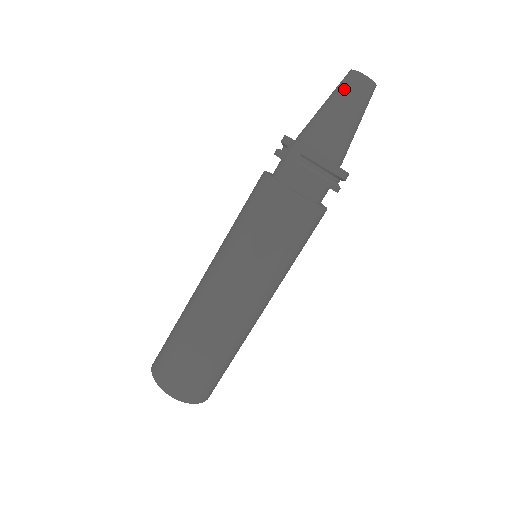
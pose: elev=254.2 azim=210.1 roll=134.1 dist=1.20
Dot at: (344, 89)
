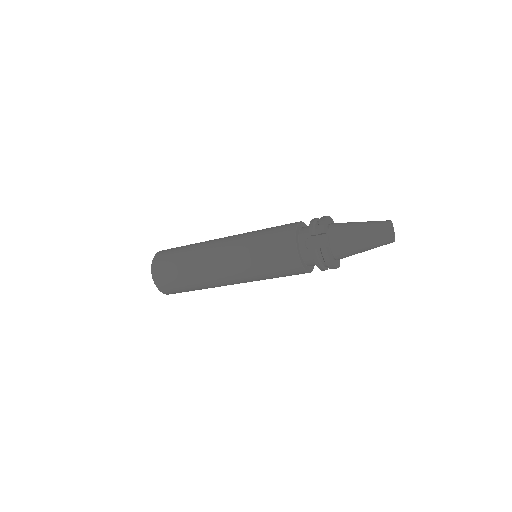
Dot at: (375, 233)
